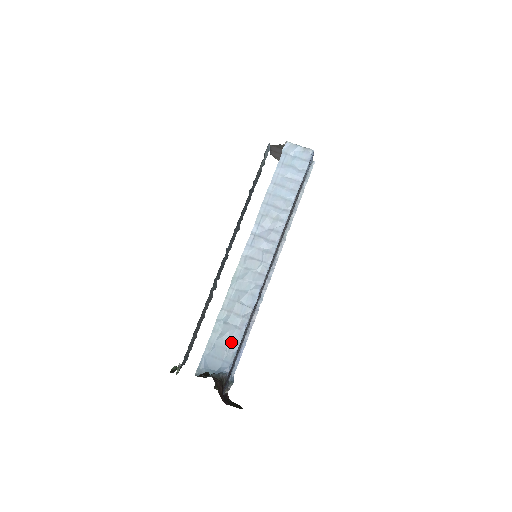
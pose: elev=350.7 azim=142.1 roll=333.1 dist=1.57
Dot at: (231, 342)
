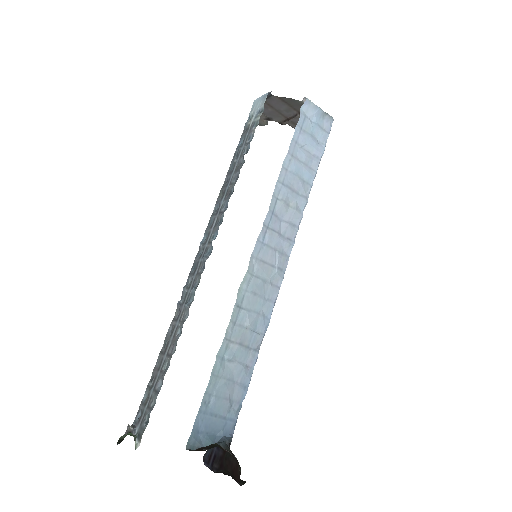
Dot at: (236, 388)
